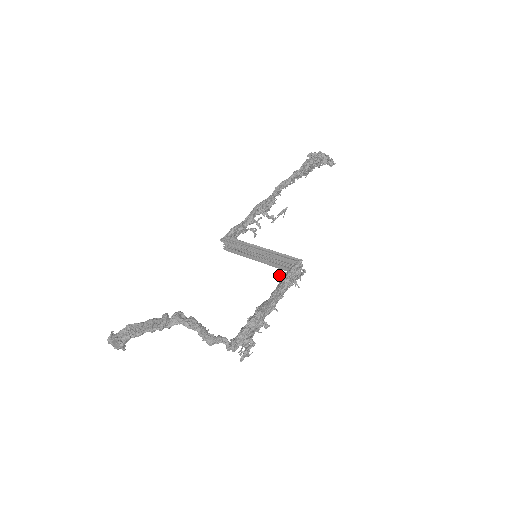
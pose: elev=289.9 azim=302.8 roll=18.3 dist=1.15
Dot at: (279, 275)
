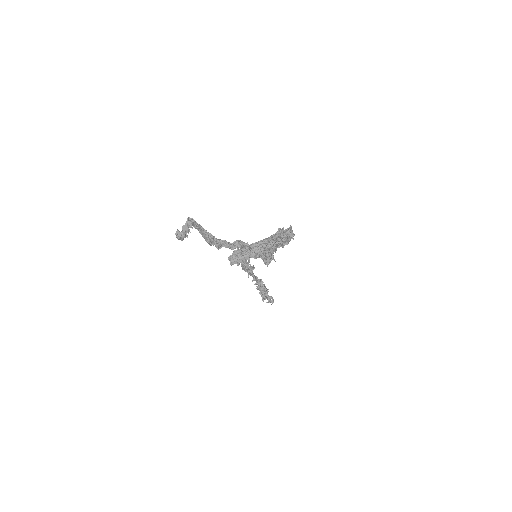
Dot at: occluded
